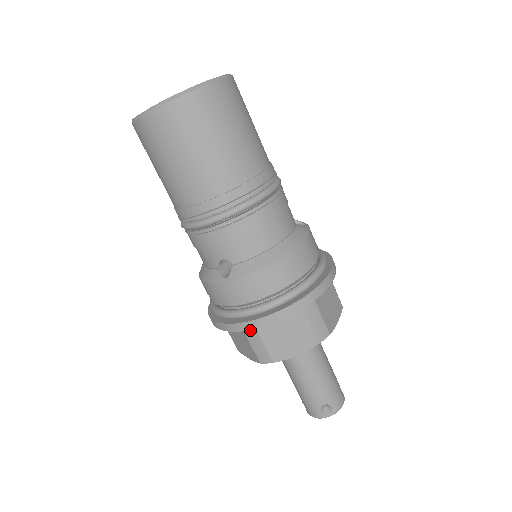
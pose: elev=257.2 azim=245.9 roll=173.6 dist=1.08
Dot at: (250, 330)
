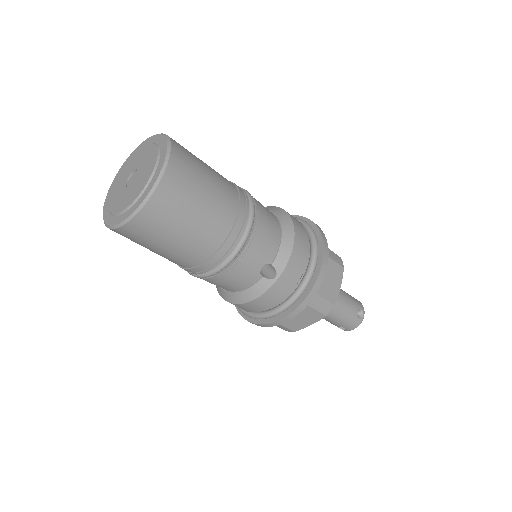
Dot at: occluded
